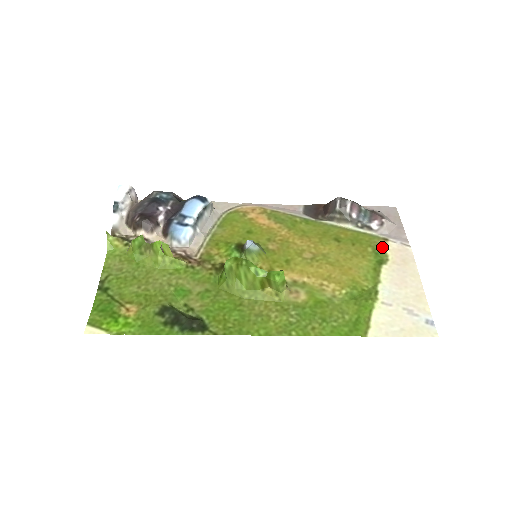
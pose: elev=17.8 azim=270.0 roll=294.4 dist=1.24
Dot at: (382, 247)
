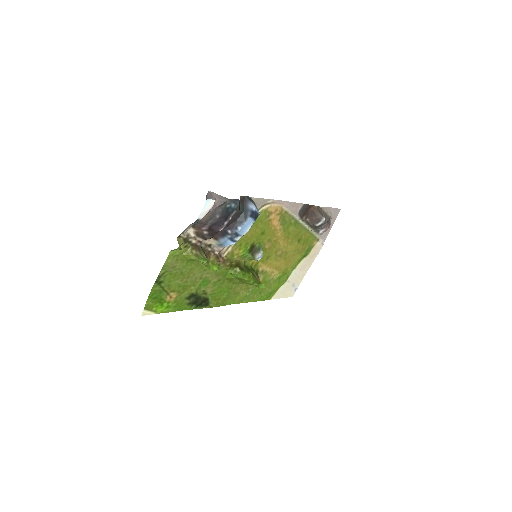
Dot at: (313, 246)
